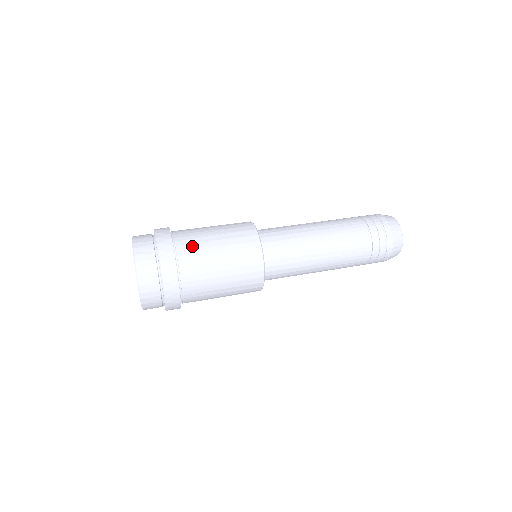
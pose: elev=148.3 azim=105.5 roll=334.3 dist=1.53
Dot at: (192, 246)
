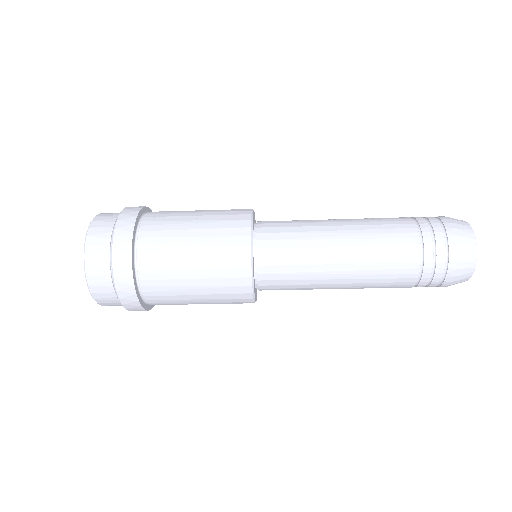
Dot at: occluded
